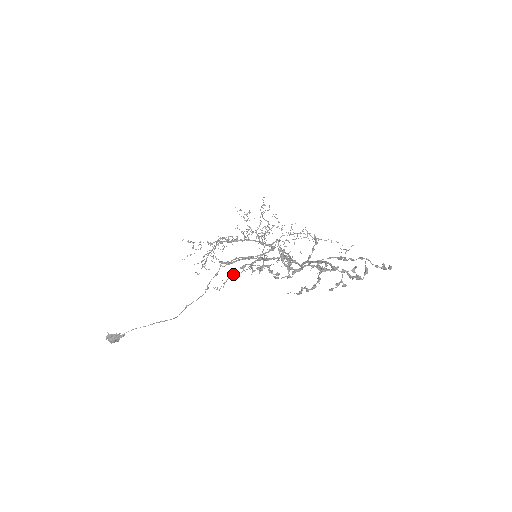
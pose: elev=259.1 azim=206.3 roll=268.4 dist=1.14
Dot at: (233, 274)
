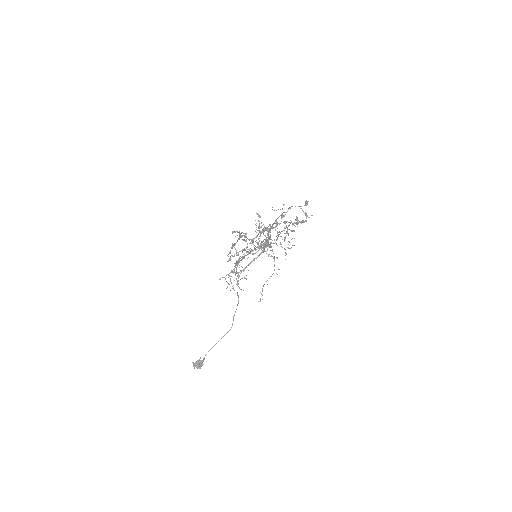
Dot at: occluded
